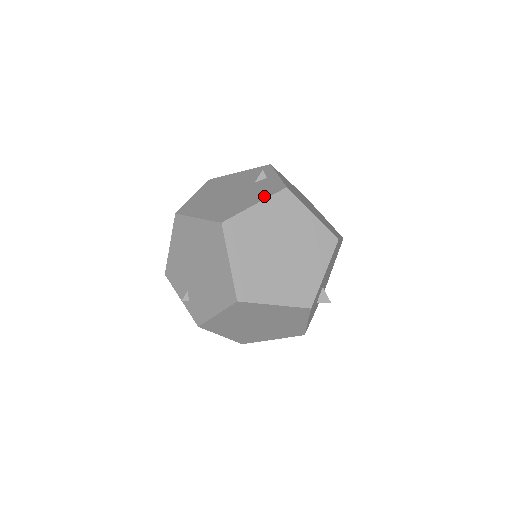
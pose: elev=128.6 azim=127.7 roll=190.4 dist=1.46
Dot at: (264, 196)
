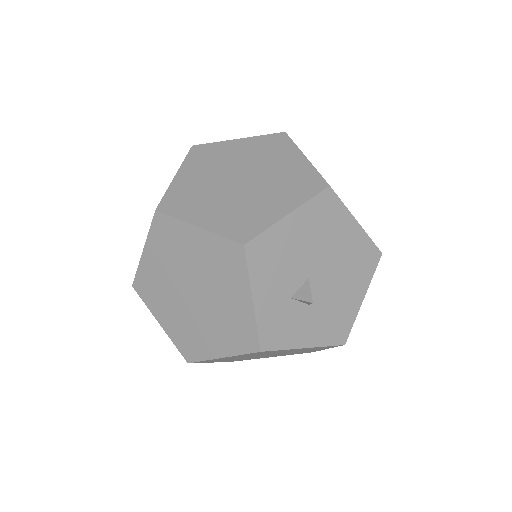
Dot at: occluded
